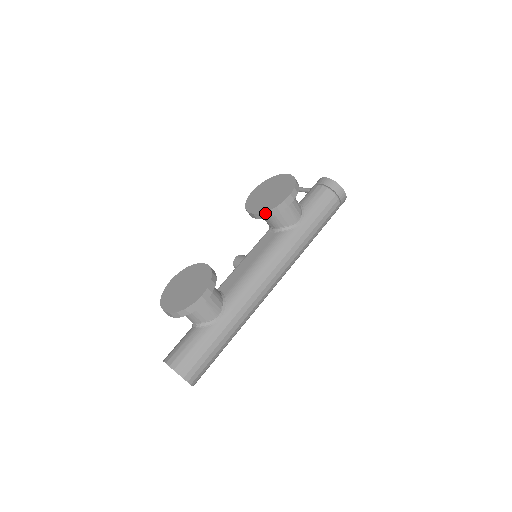
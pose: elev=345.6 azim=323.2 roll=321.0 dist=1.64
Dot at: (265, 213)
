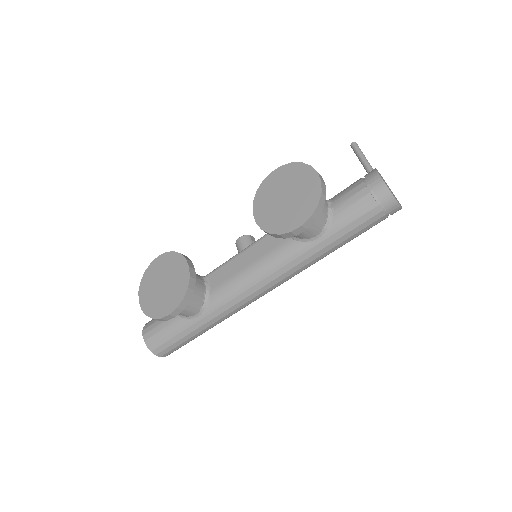
Dot at: (267, 232)
